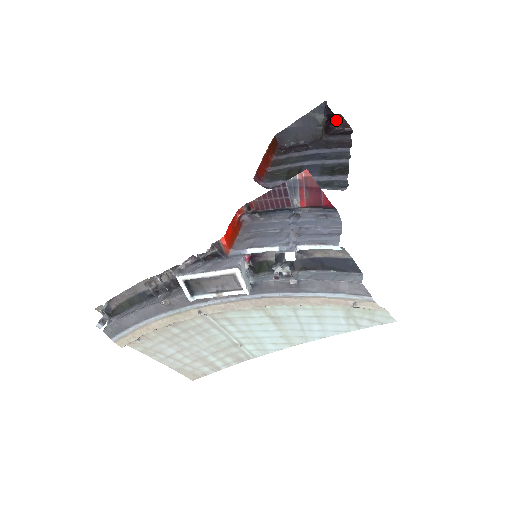
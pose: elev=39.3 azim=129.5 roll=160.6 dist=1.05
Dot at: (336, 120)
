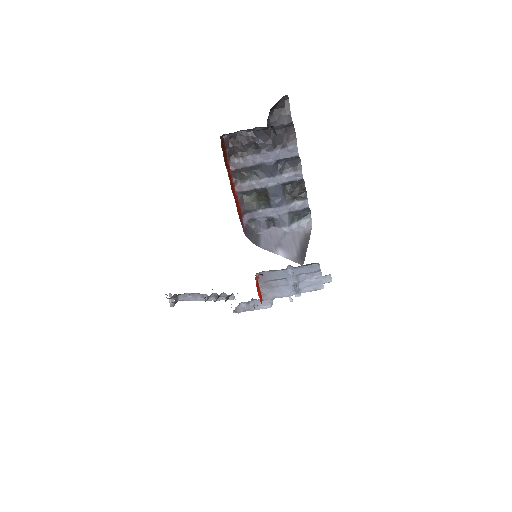
Dot at: occluded
